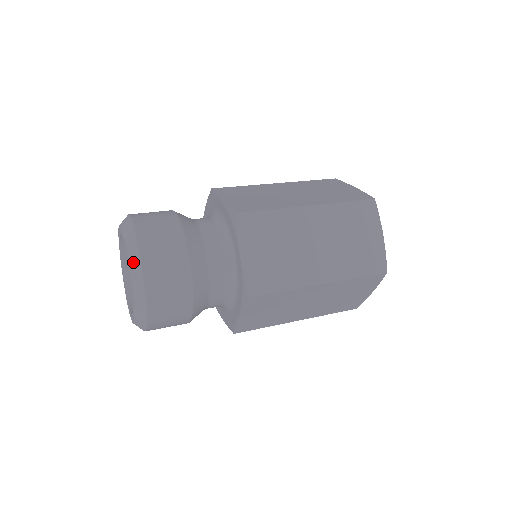
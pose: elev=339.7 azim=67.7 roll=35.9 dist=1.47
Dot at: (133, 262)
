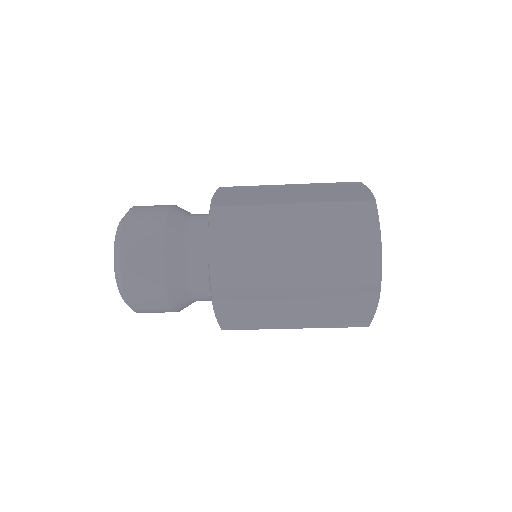
Dot at: occluded
